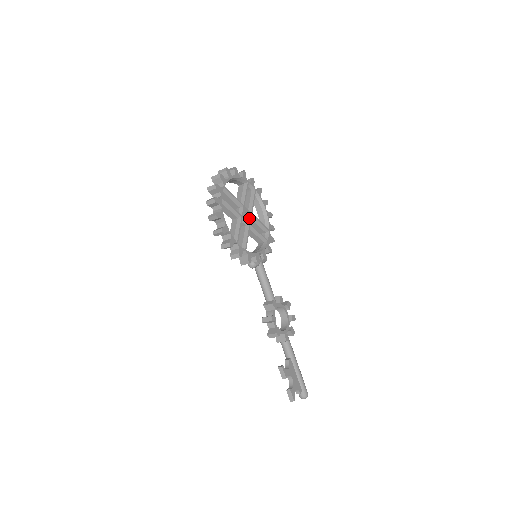
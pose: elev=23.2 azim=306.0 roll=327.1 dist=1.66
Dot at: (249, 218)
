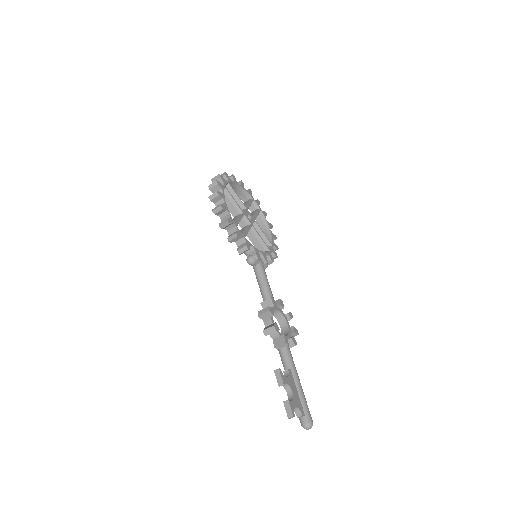
Dot at: (251, 220)
